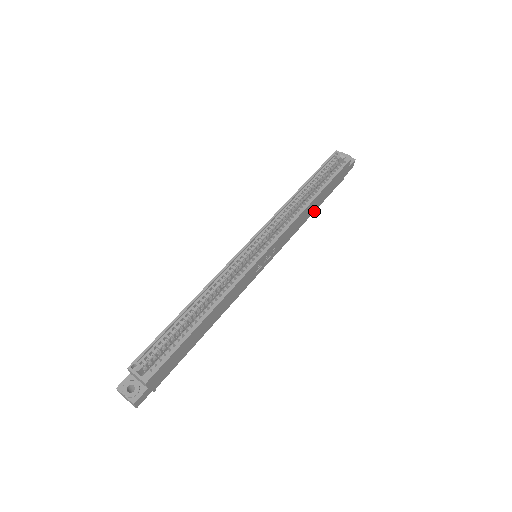
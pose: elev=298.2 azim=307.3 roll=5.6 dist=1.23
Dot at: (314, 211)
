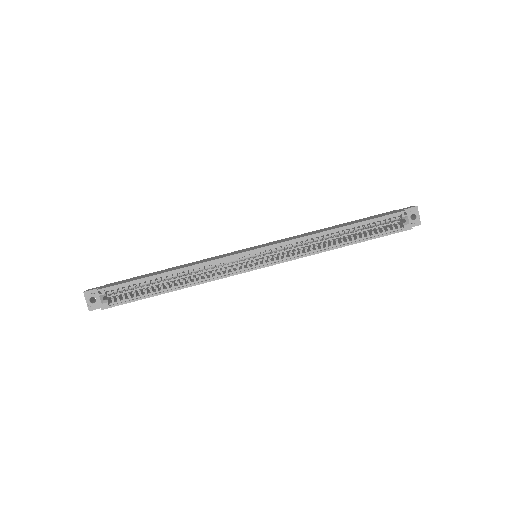
Dot at: occluded
